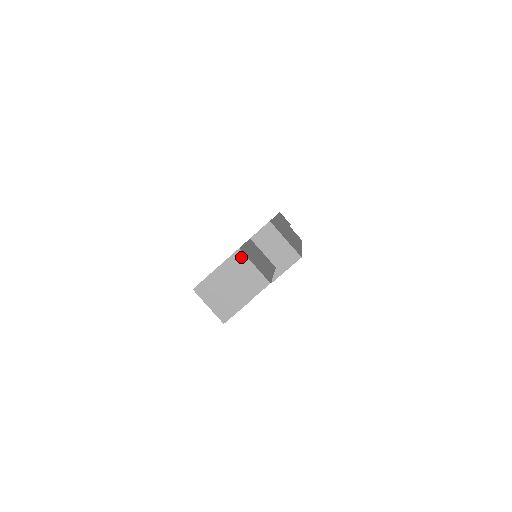
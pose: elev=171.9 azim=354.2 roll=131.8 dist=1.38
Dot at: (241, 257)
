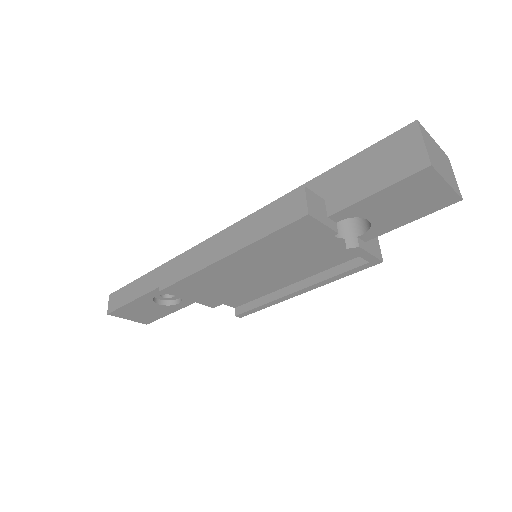
Dot at: (449, 161)
